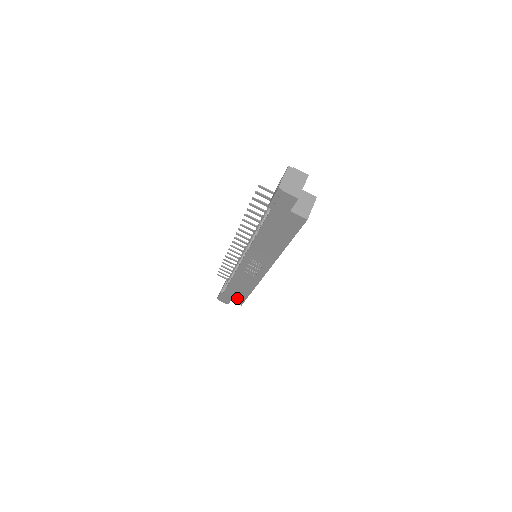
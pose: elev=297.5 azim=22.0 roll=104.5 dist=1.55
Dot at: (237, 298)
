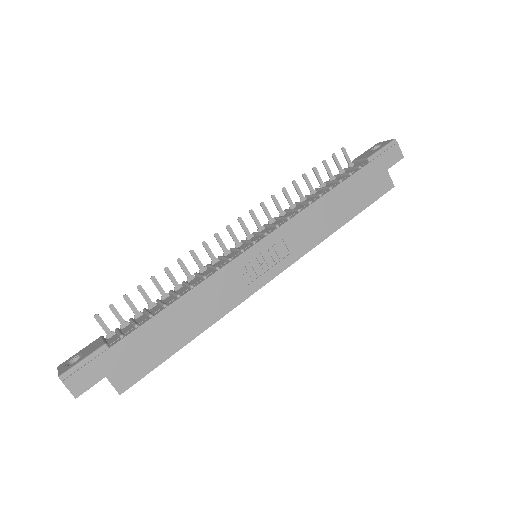
Dot at: (136, 363)
